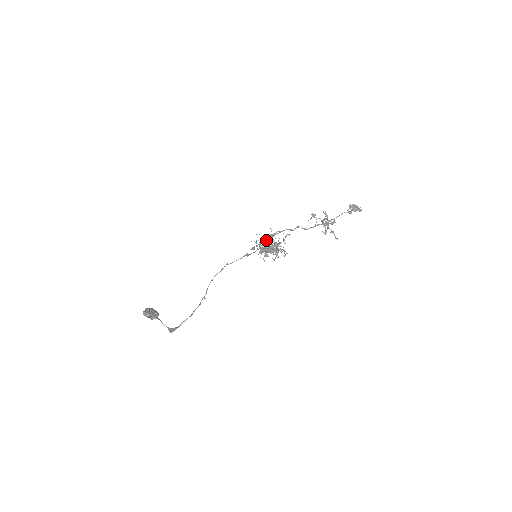
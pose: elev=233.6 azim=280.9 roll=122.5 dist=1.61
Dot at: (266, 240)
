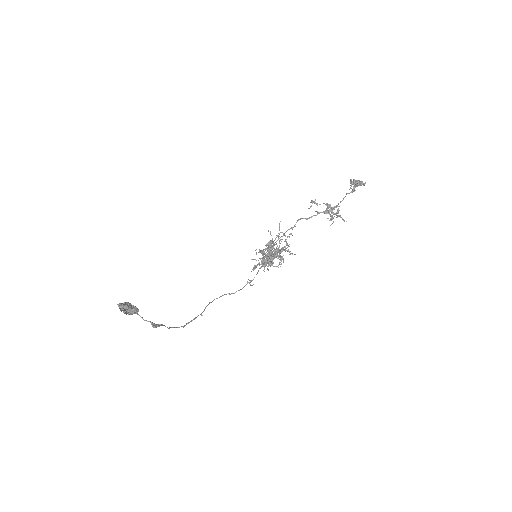
Dot at: (266, 245)
